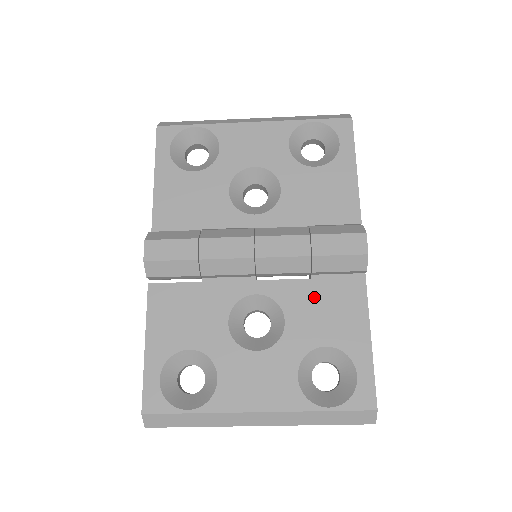
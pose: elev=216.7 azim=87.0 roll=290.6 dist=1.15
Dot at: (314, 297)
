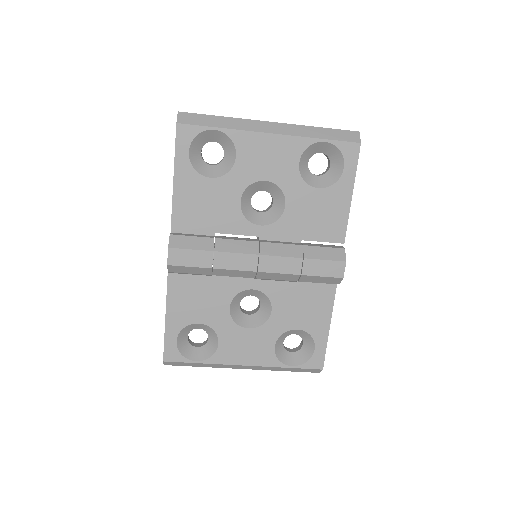
Dot at: (296, 296)
